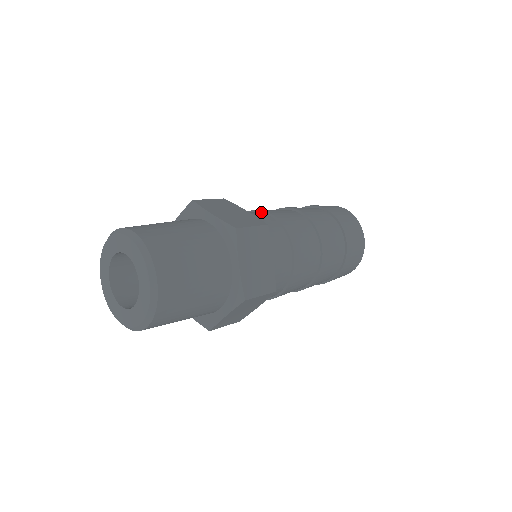
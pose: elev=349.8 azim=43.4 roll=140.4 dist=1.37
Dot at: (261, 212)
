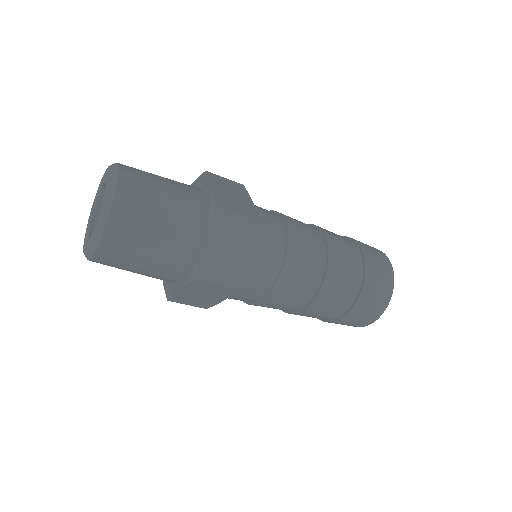
Dot at: occluded
